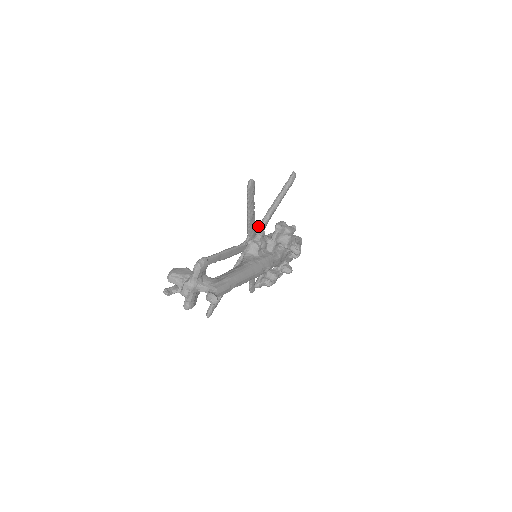
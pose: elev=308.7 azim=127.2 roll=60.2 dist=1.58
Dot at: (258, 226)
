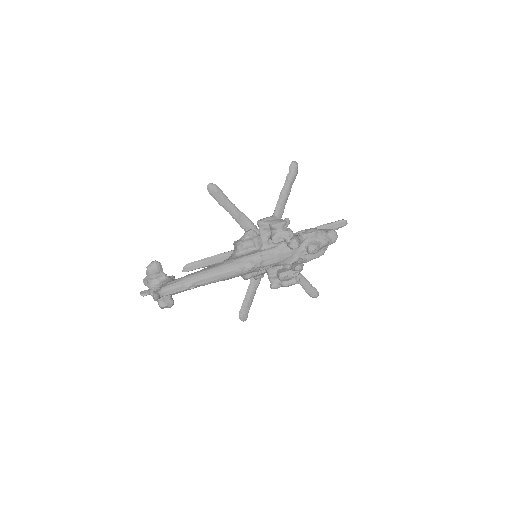
Dot at: occluded
